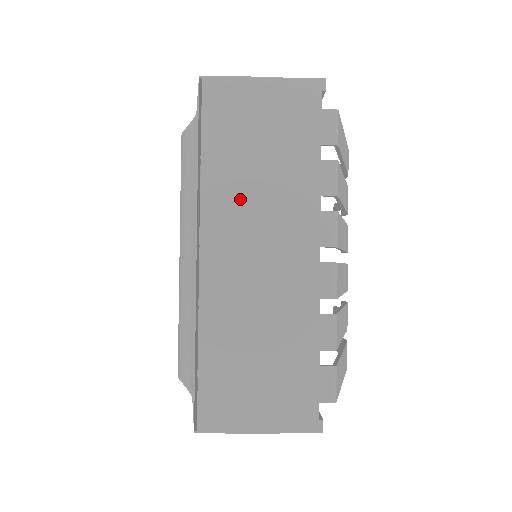
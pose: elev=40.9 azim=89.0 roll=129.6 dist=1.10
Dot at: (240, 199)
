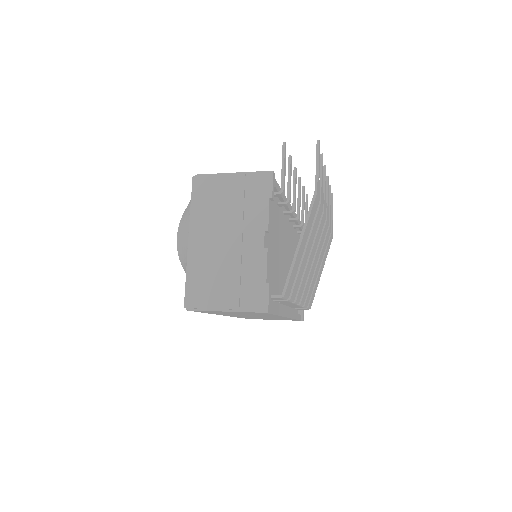
Dot at: occluded
